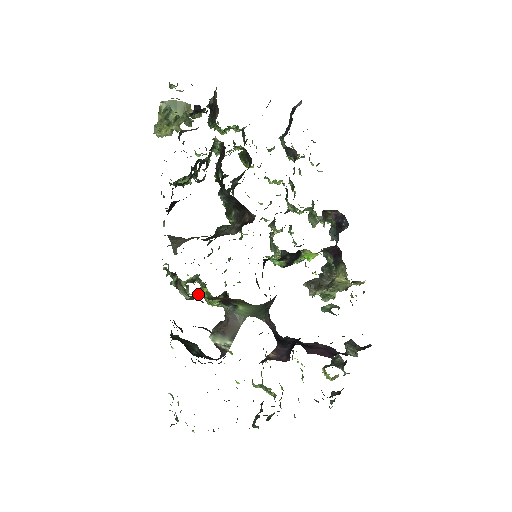
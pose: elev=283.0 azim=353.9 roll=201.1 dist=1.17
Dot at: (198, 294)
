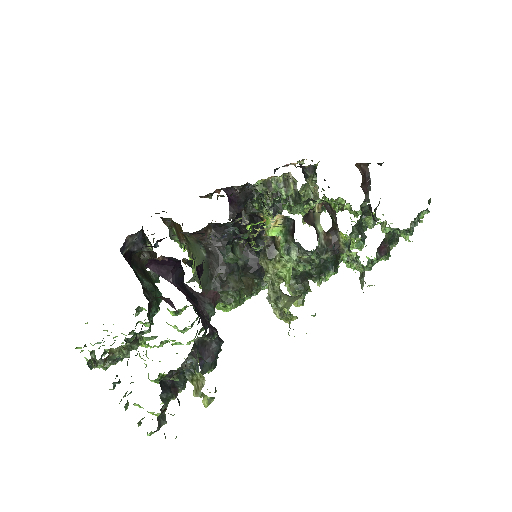
Dot at: occluded
